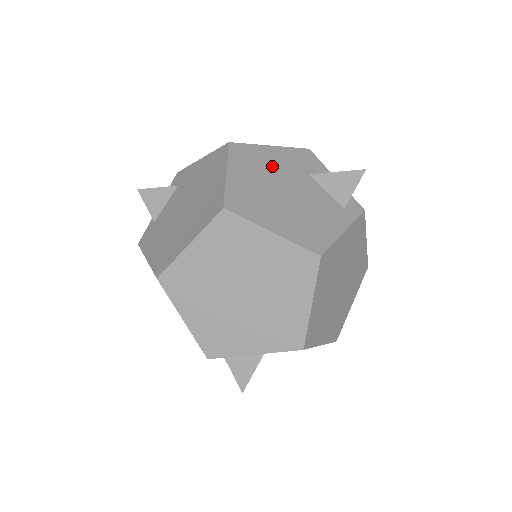
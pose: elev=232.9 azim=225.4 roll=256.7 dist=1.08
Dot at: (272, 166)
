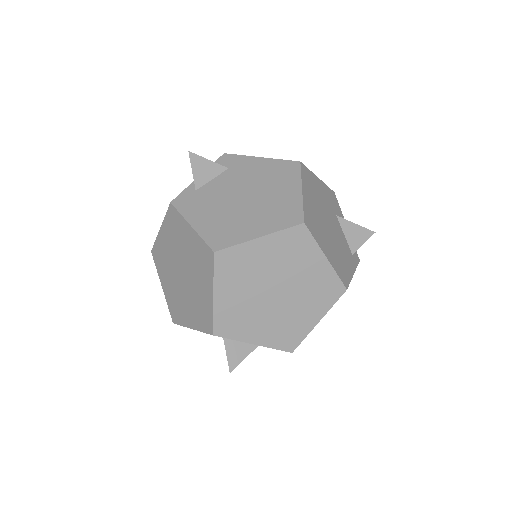
Dot at: (321, 197)
